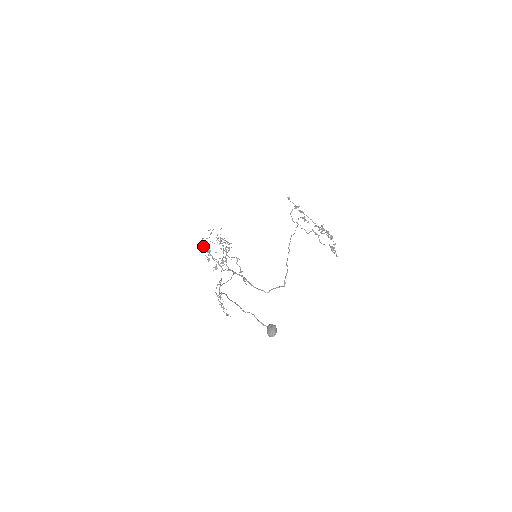
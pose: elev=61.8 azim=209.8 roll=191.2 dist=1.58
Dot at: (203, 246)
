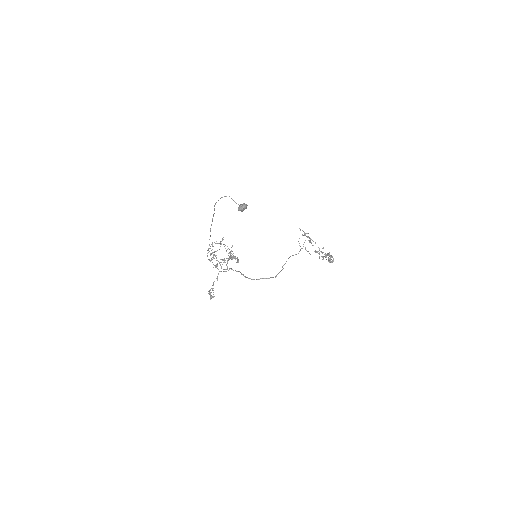
Dot at: occluded
